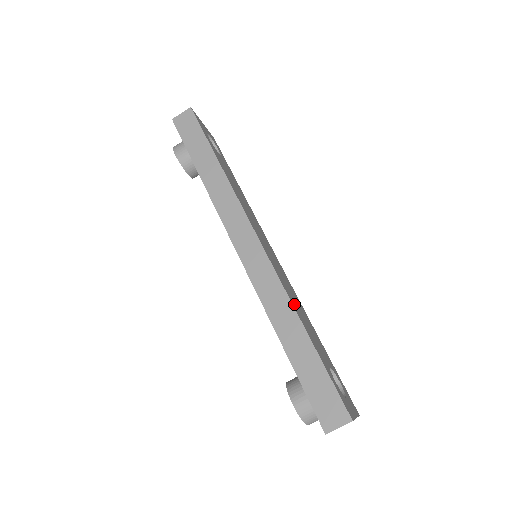
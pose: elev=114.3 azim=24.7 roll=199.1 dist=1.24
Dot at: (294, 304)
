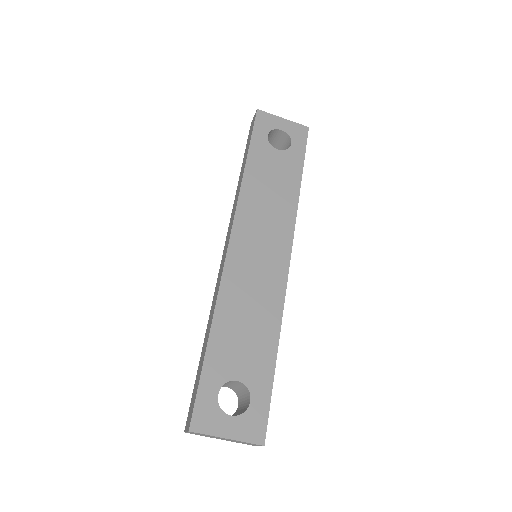
Dot at: (227, 309)
